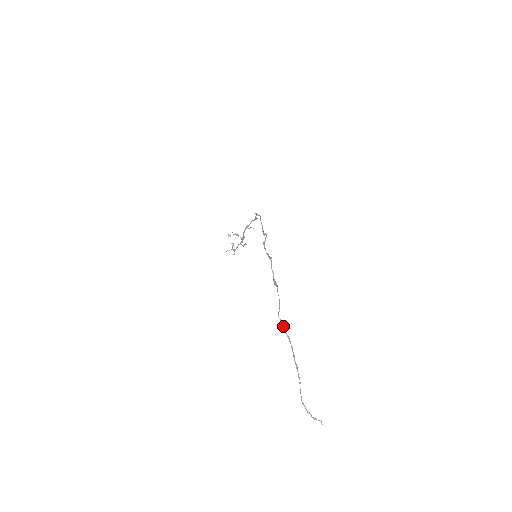
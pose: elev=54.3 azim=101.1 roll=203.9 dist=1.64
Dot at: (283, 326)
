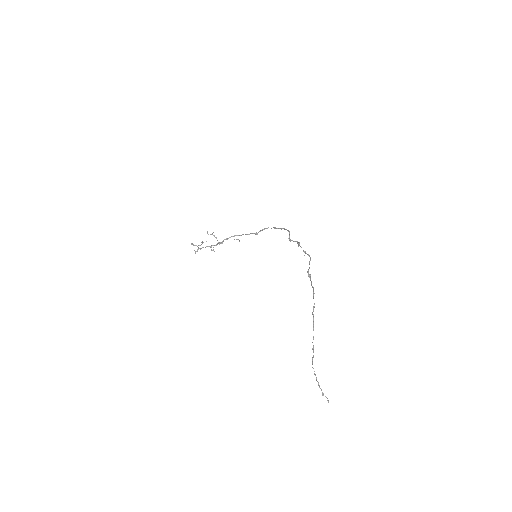
Dot at: (314, 306)
